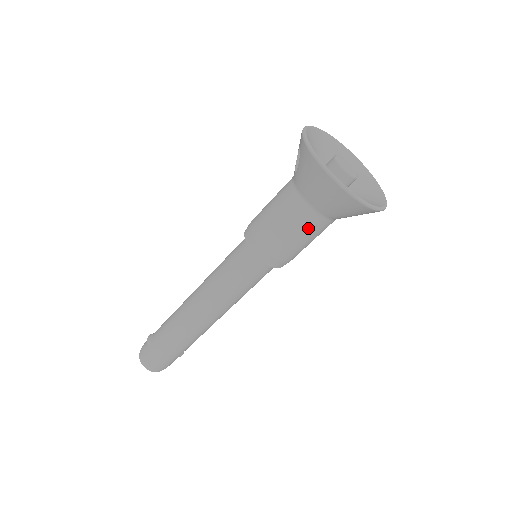
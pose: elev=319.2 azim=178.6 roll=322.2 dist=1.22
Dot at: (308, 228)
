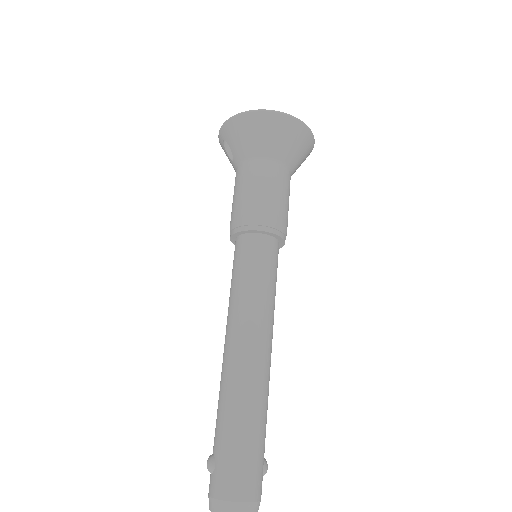
Dot at: (271, 176)
